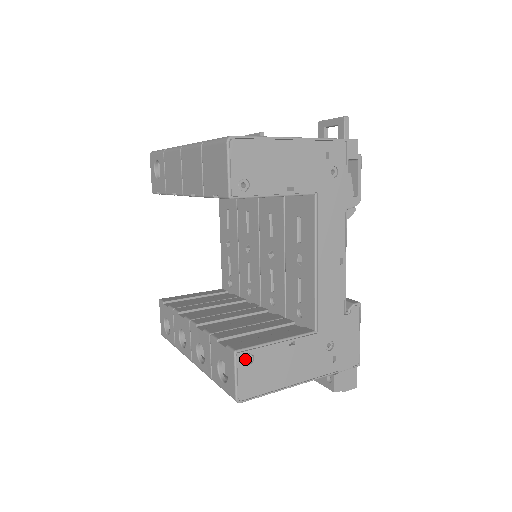
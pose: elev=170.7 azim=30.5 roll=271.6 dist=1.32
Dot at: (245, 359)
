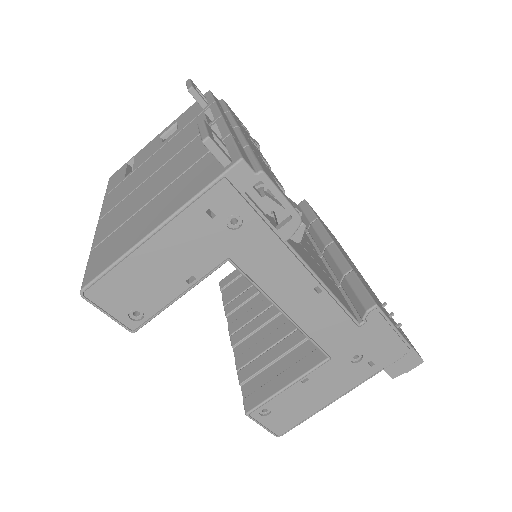
Dot at: (262, 412)
